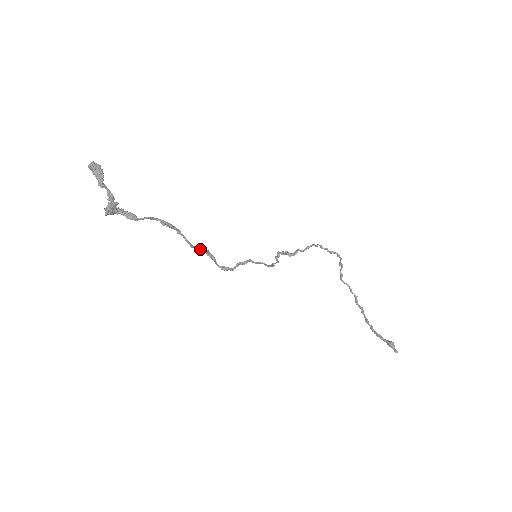
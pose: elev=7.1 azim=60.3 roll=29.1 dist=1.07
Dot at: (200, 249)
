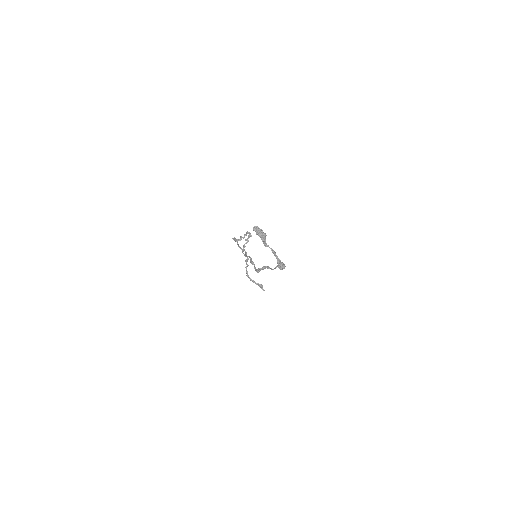
Dot at: (271, 268)
